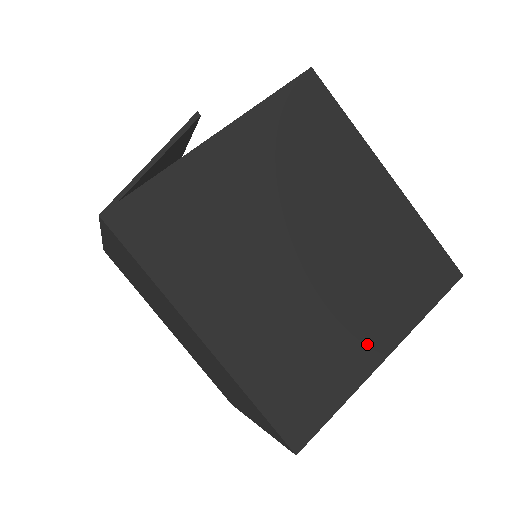
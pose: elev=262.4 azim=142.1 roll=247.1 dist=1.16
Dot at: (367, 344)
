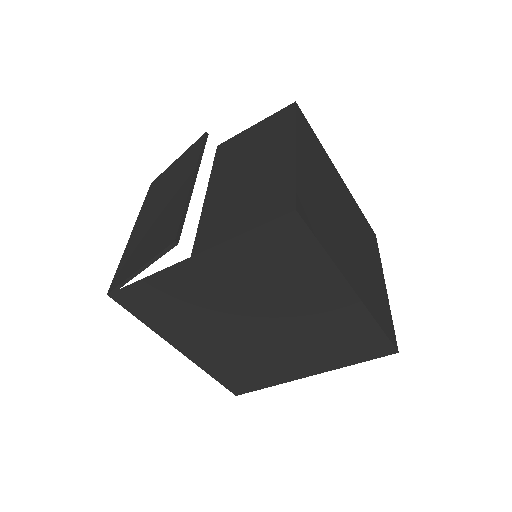
Dot at: (297, 369)
